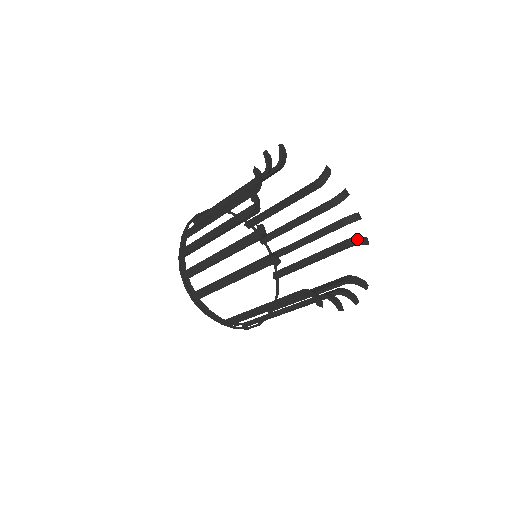
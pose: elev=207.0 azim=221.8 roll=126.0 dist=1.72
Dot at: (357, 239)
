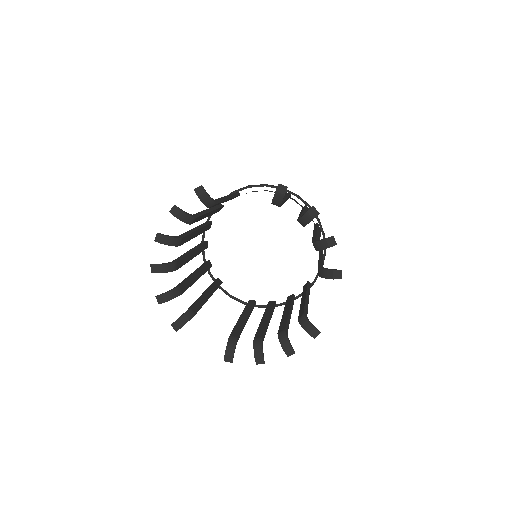
Dot at: (324, 272)
